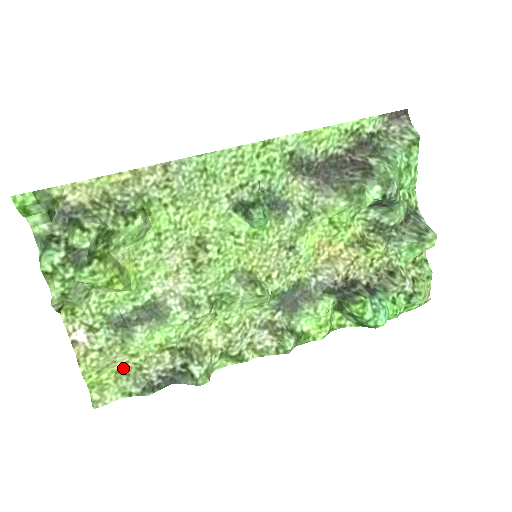
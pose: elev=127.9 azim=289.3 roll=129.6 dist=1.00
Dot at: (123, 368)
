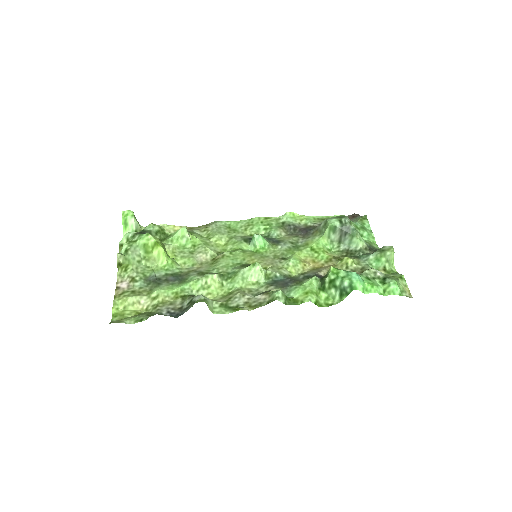
Dot at: (143, 312)
